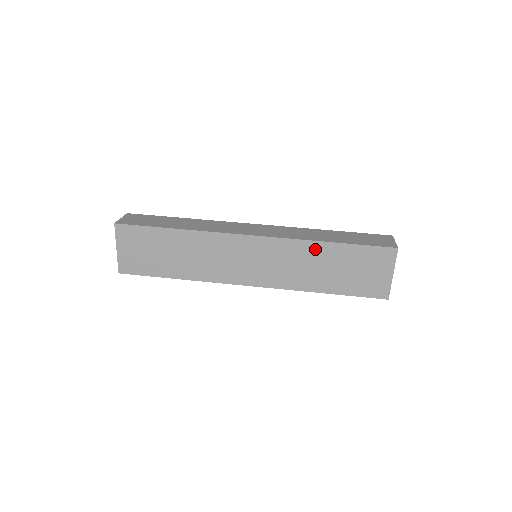
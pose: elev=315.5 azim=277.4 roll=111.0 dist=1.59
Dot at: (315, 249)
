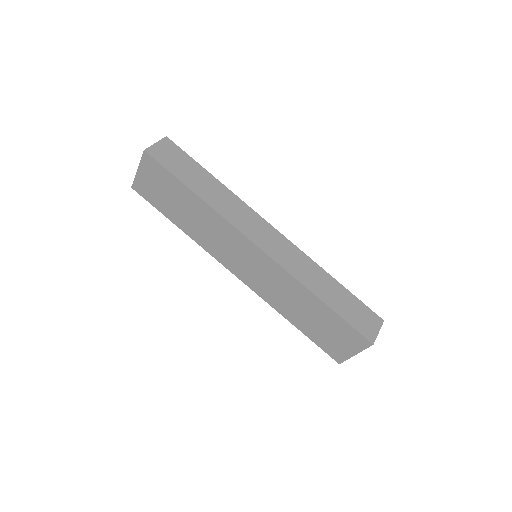
Dot at: (305, 294)
